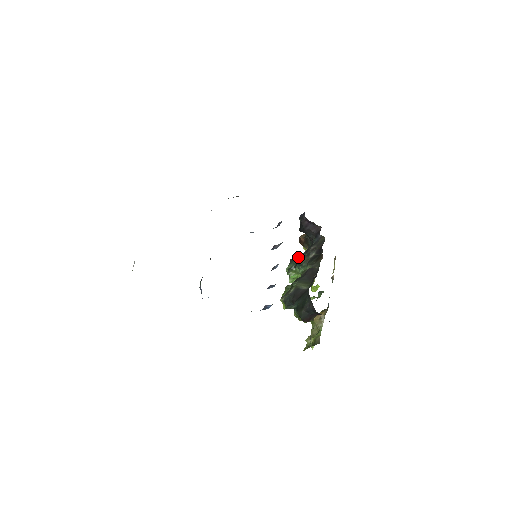
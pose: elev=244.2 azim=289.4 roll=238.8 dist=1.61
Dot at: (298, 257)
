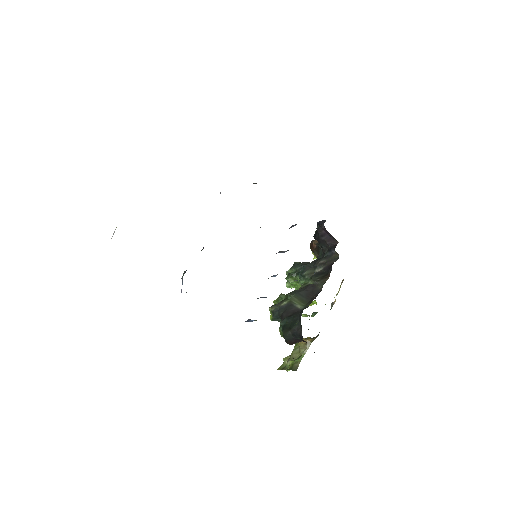
Dot at: (303, 265)
